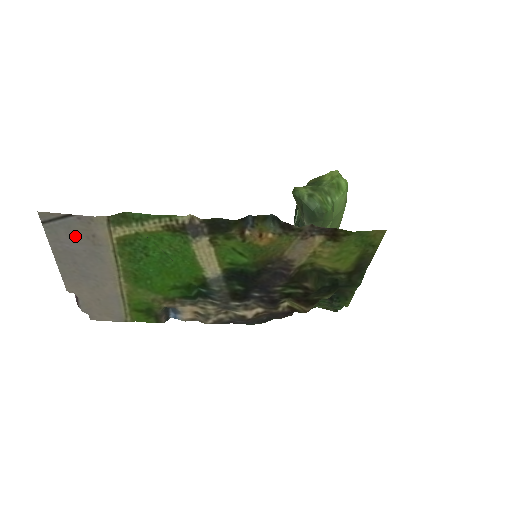
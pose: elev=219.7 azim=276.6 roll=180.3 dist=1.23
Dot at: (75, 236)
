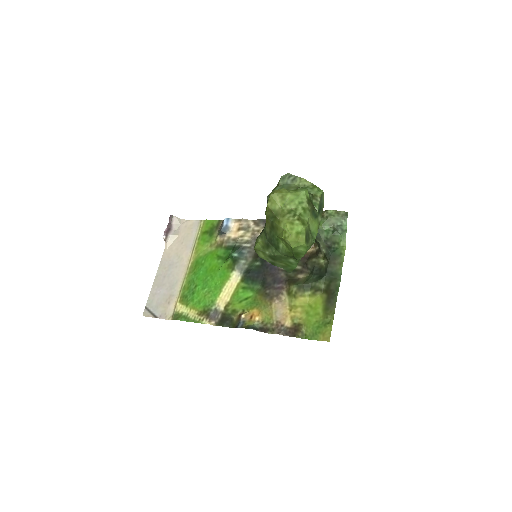
Dot at: (161, 300)
